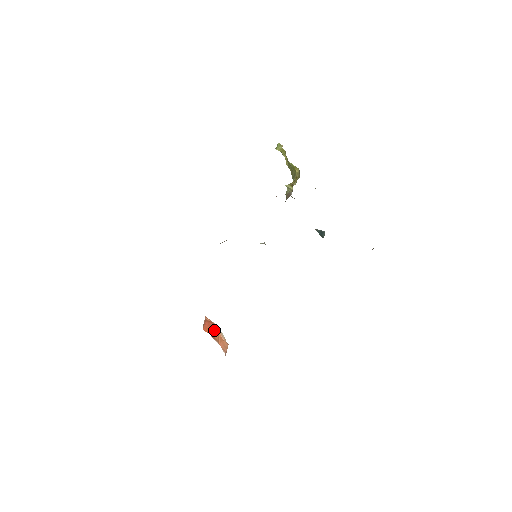
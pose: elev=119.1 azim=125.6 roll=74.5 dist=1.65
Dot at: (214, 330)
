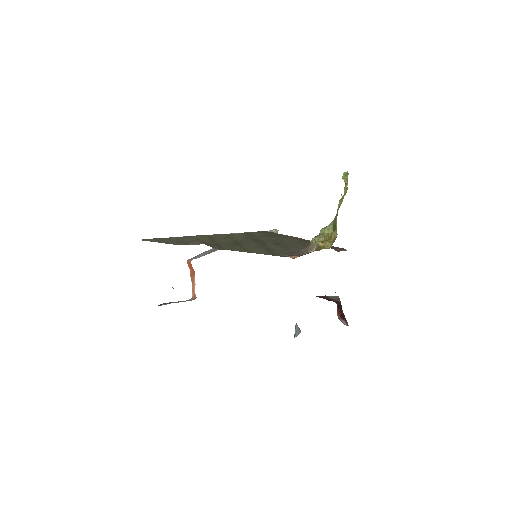
Dot at: (193, 275)
